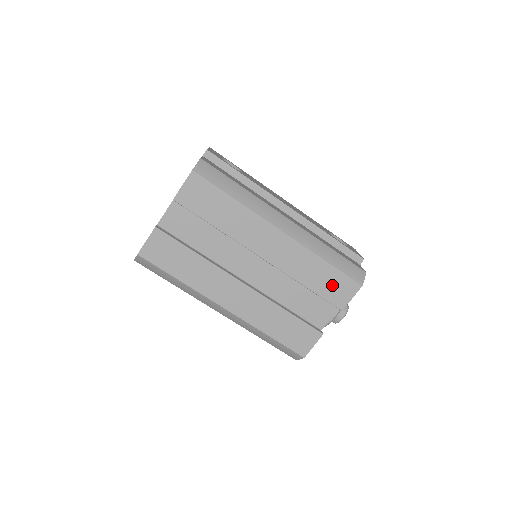
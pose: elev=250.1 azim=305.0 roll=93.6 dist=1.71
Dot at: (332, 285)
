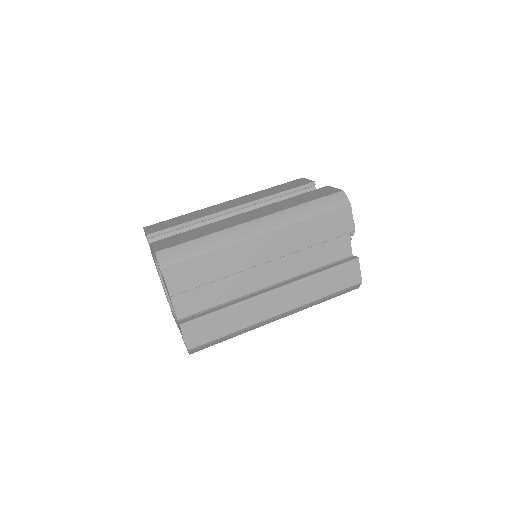
Dot at: (289, 186)
